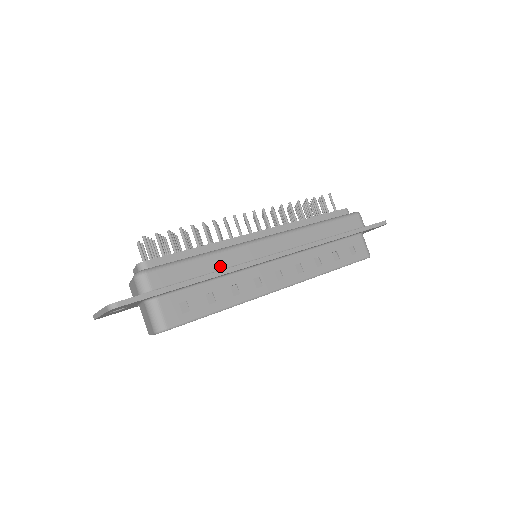
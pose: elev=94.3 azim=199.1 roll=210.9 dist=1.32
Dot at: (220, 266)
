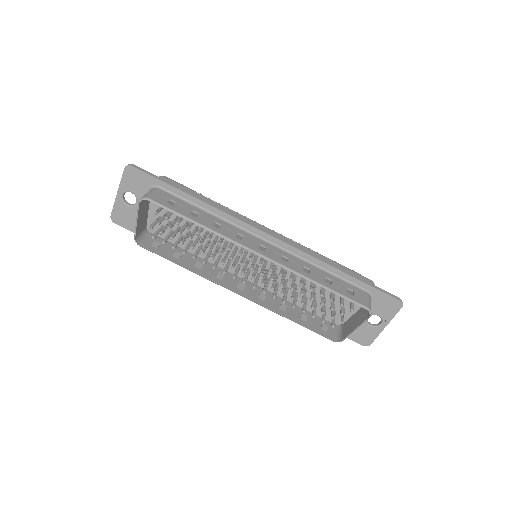
Dot at: occluded
